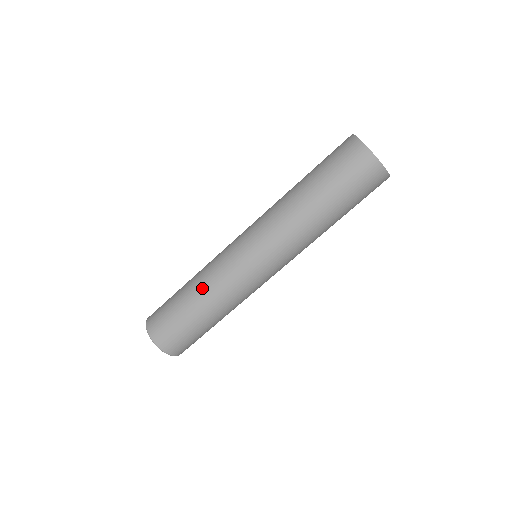
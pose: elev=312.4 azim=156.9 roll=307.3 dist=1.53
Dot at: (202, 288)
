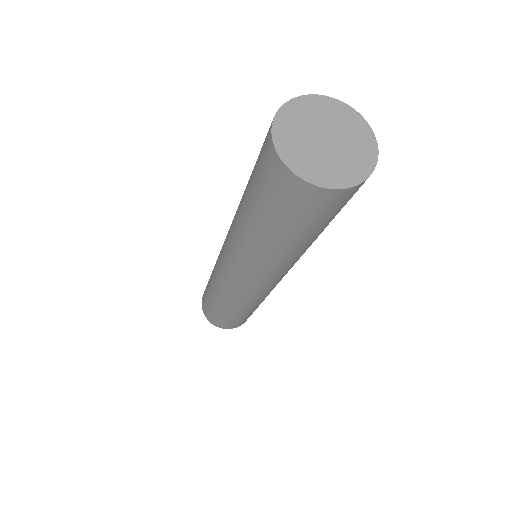
Dot at: (235, 308)
